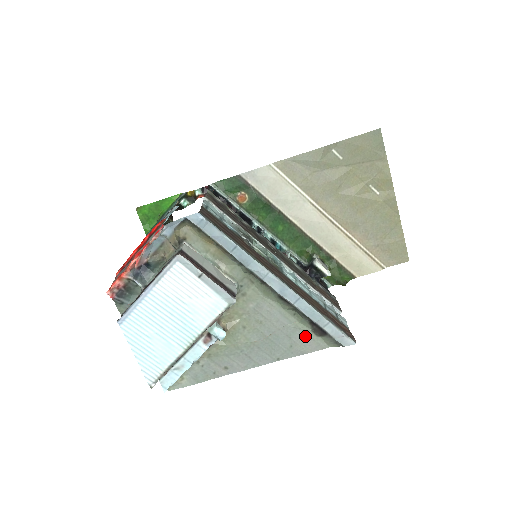
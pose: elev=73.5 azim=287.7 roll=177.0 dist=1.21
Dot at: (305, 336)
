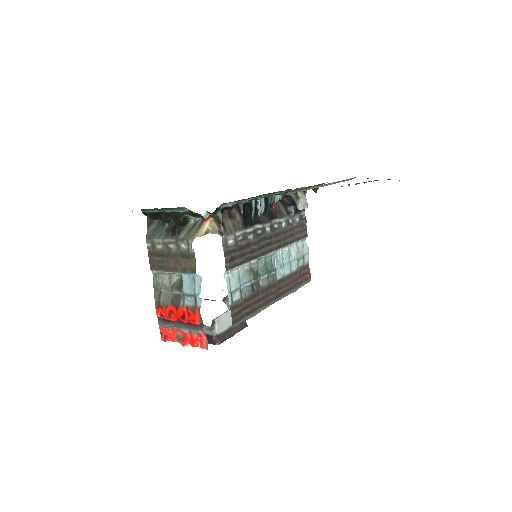
Dot at: occluded
